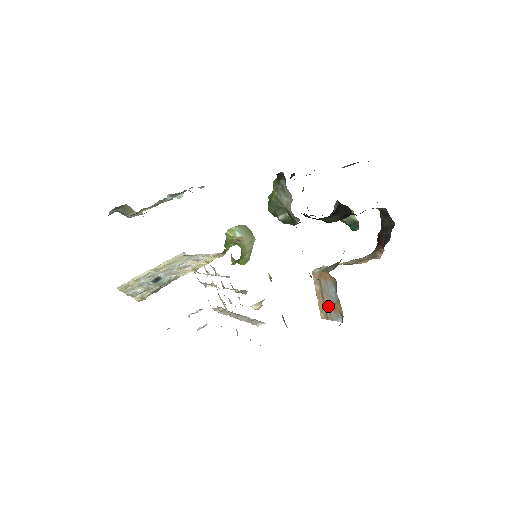
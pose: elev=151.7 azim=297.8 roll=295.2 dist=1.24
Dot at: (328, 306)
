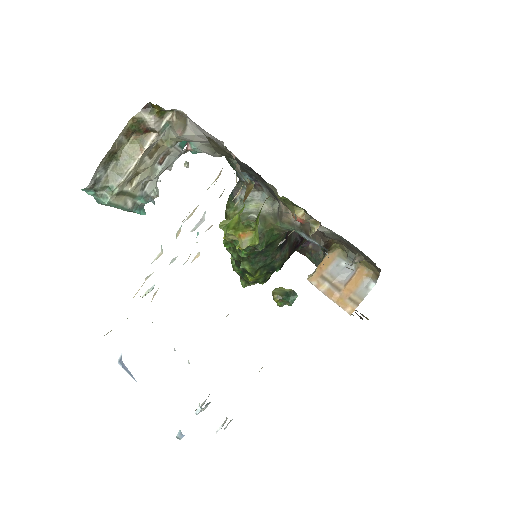
Dot at: (349, 289)
